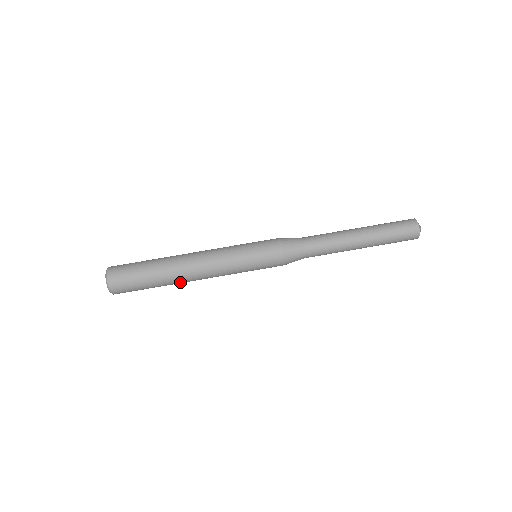
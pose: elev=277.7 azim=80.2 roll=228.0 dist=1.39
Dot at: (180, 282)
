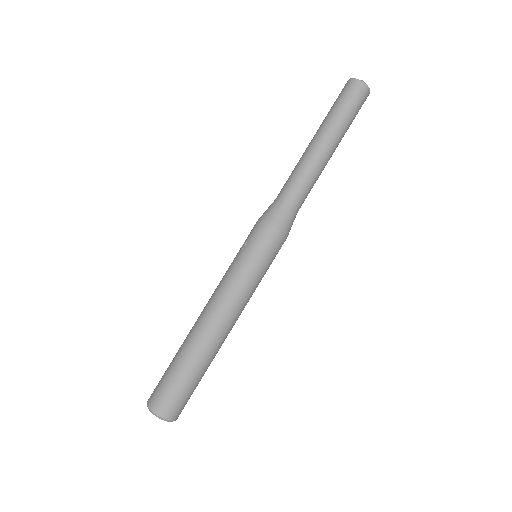
Dot at: occluded
